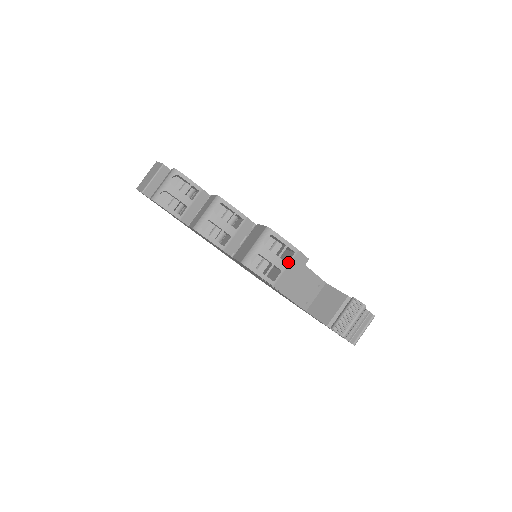
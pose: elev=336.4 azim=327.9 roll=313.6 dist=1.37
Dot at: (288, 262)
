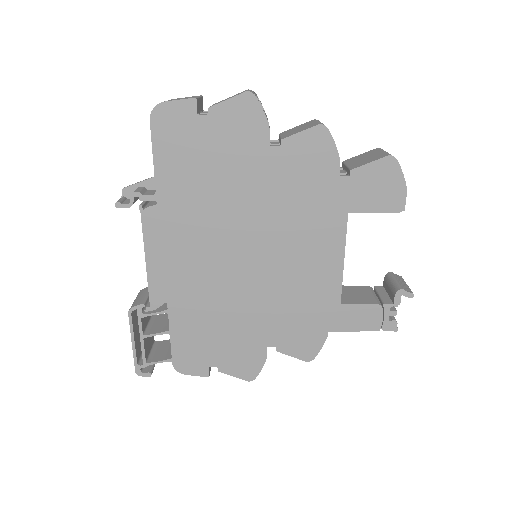
Dot at: occluded
